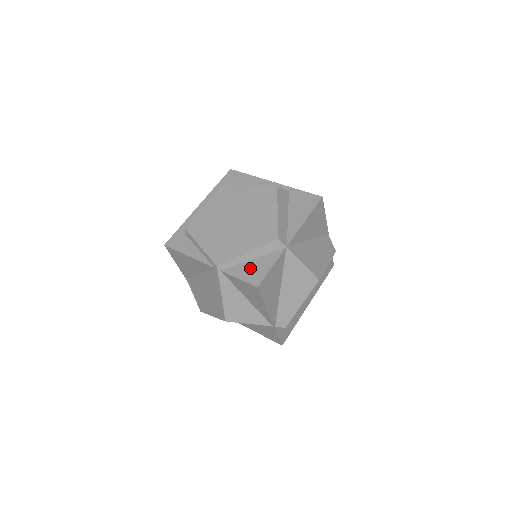
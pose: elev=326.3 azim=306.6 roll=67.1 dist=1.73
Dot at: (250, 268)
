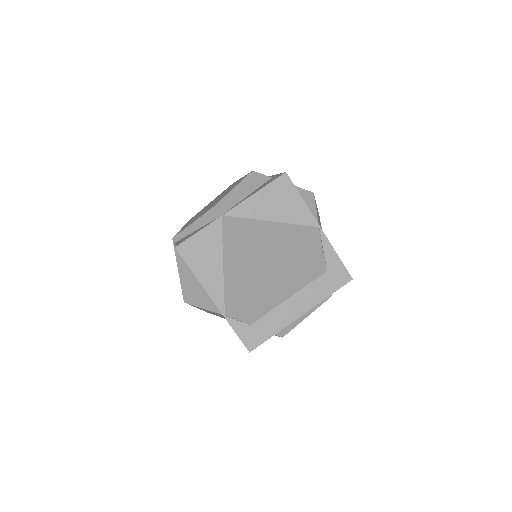
Dot at: (188, 236)
